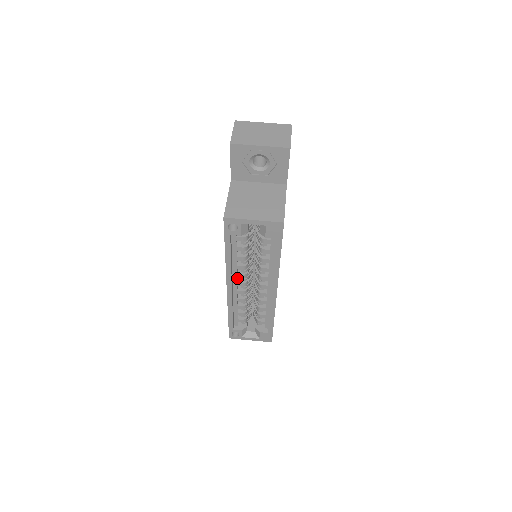
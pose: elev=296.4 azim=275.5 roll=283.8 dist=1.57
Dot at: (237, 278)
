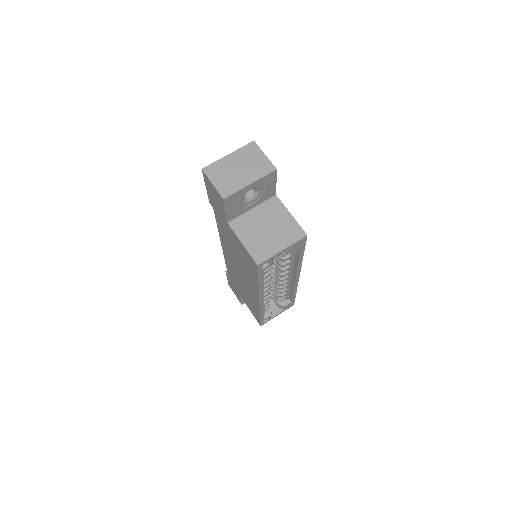
Dot at: occluded
